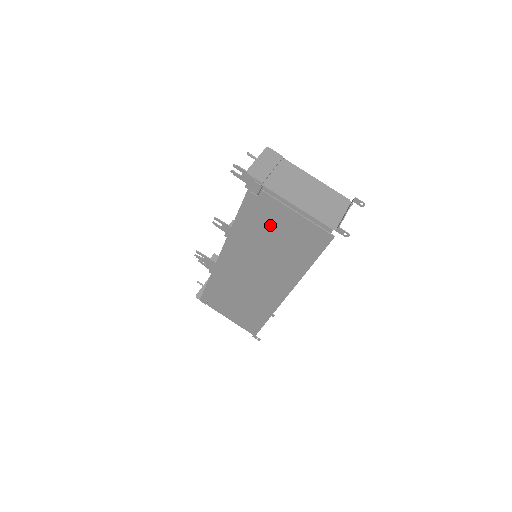
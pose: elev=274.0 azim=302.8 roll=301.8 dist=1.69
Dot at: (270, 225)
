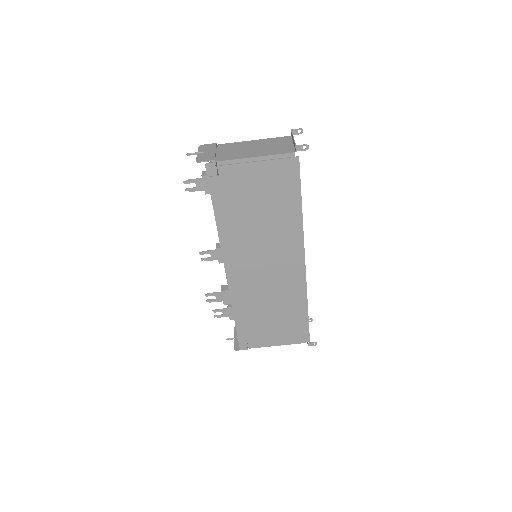
Dot at: (245, 196)
